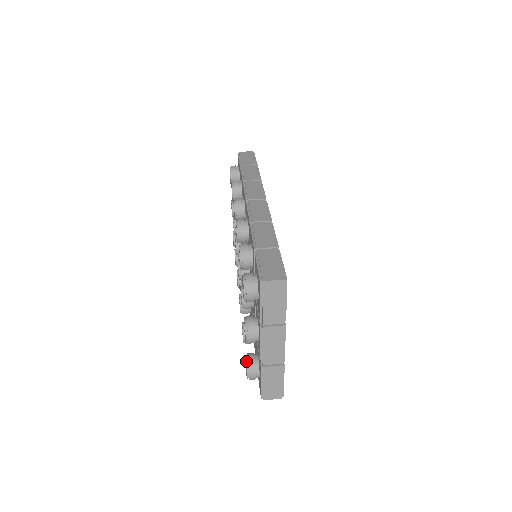
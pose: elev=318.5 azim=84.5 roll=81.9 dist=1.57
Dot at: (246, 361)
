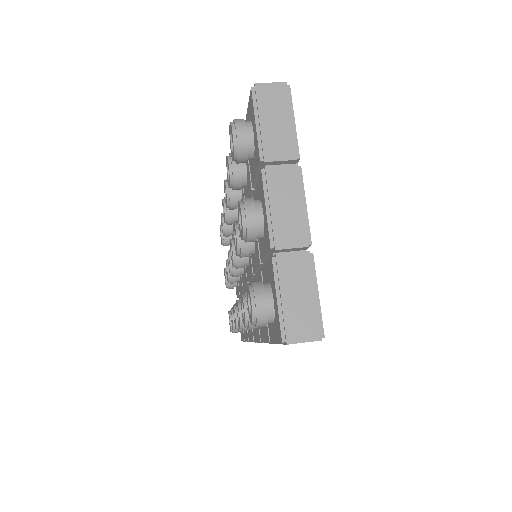
Dot at: occluded
